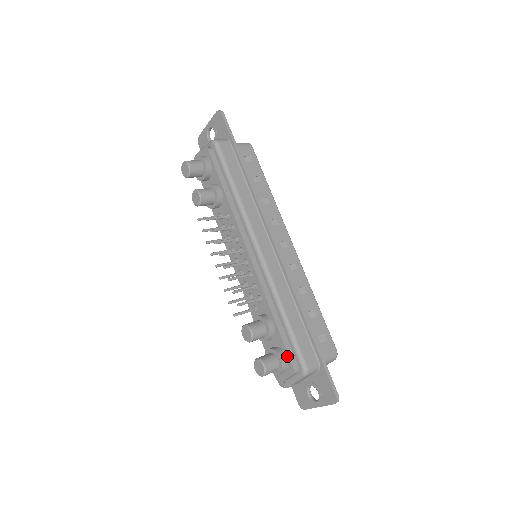
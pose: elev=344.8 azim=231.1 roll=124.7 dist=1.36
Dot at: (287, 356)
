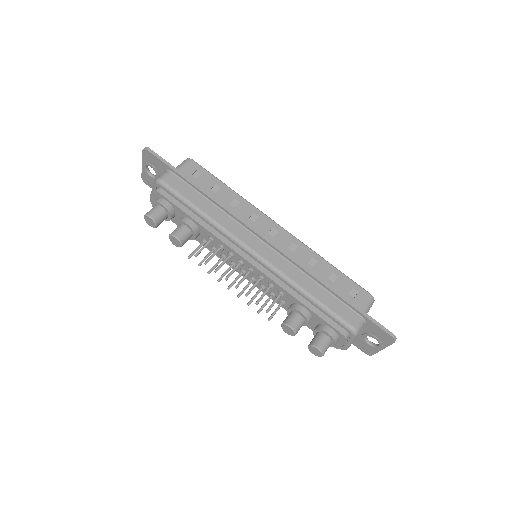
Dot at: (332, 328)
